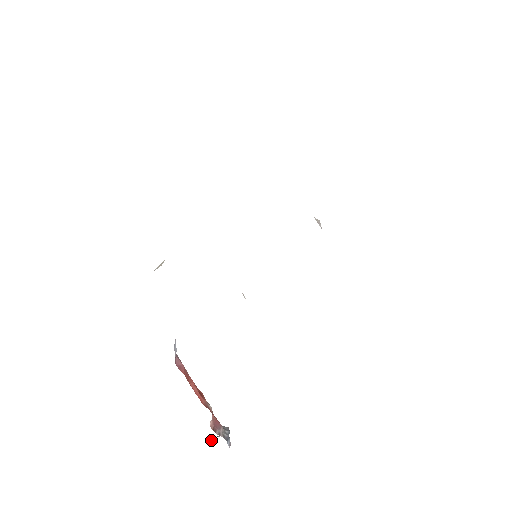
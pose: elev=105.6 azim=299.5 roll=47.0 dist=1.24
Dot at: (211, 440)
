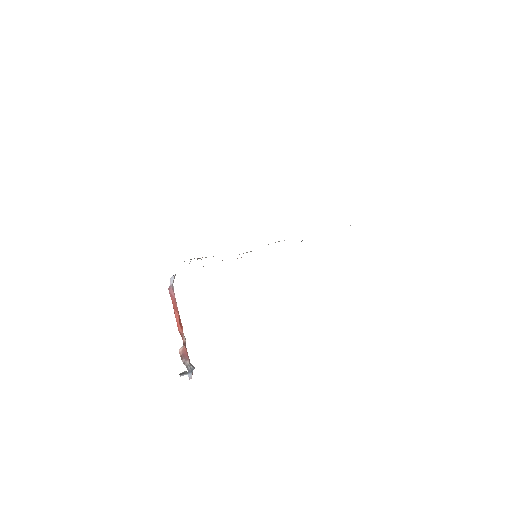
Dot at: (181, 374)
